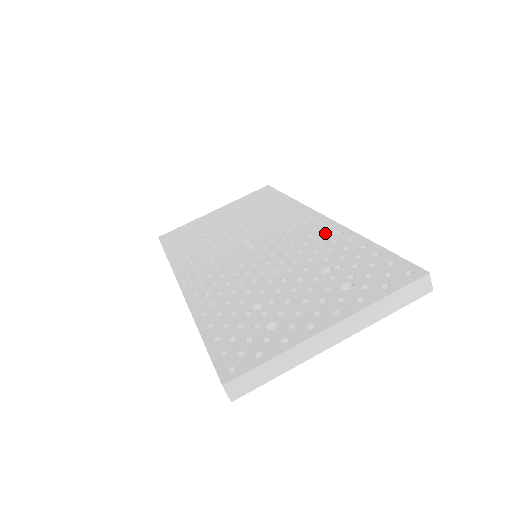
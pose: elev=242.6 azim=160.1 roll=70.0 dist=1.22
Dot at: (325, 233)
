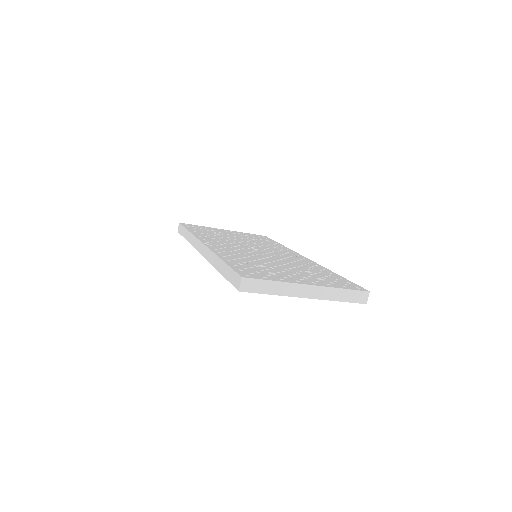
Dot at: (307, 263)
